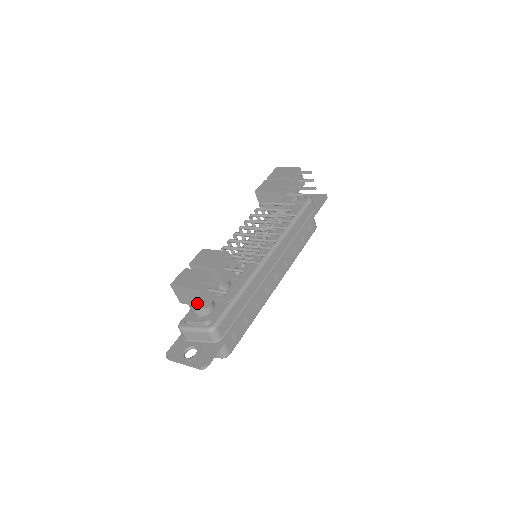
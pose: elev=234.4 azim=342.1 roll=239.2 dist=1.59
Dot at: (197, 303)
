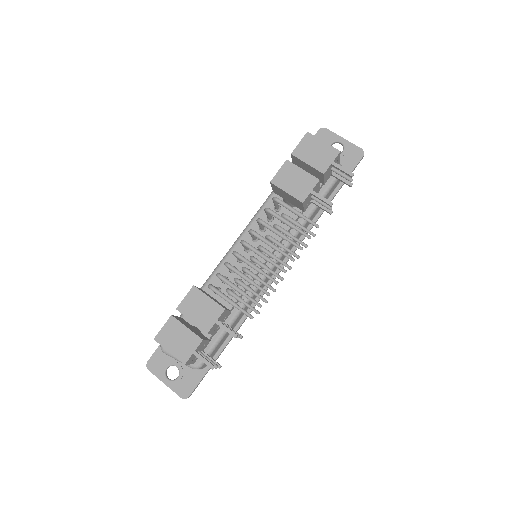
Dot at: occluded
